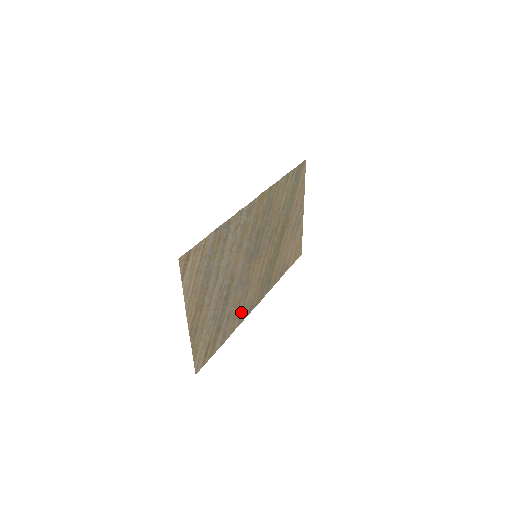
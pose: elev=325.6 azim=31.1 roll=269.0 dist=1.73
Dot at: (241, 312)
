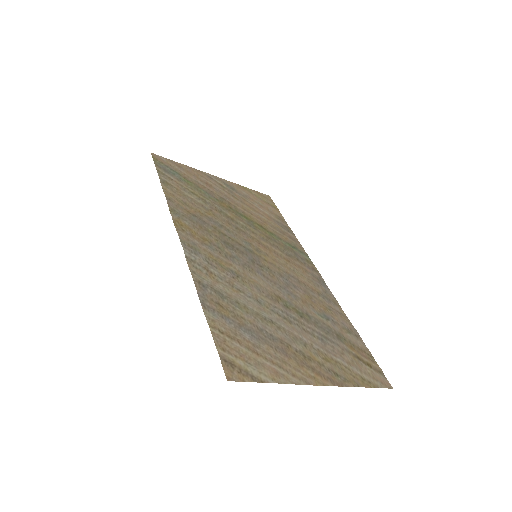
Dot at: (323, 297)
